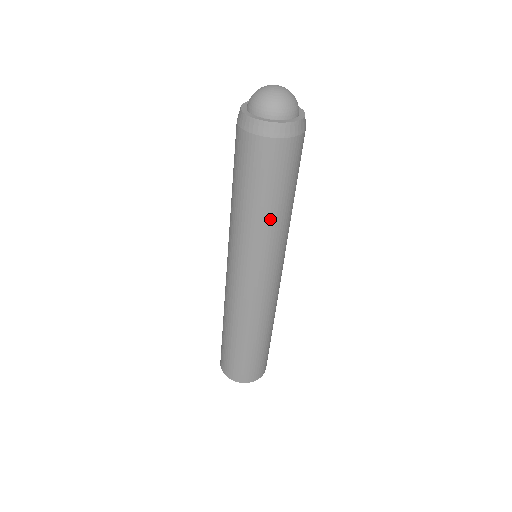
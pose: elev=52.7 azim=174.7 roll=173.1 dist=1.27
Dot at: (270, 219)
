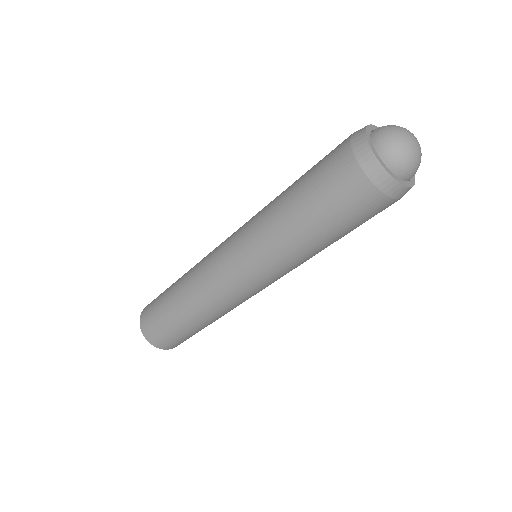
Dot at: (292, 235)
